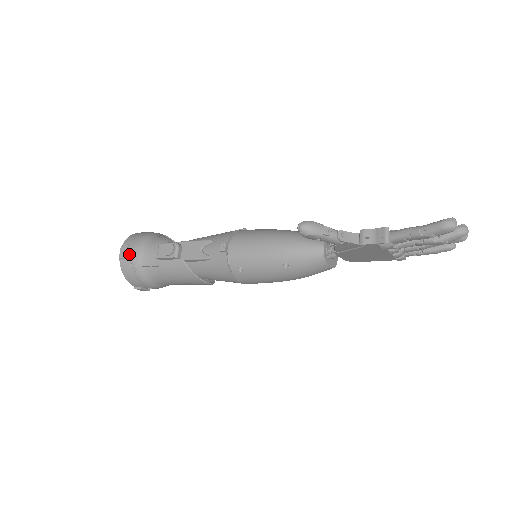
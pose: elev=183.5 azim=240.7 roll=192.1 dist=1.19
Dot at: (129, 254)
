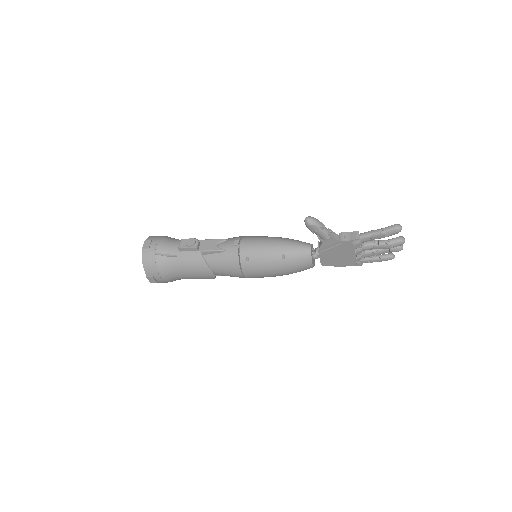
Dot at: (152, 246)
